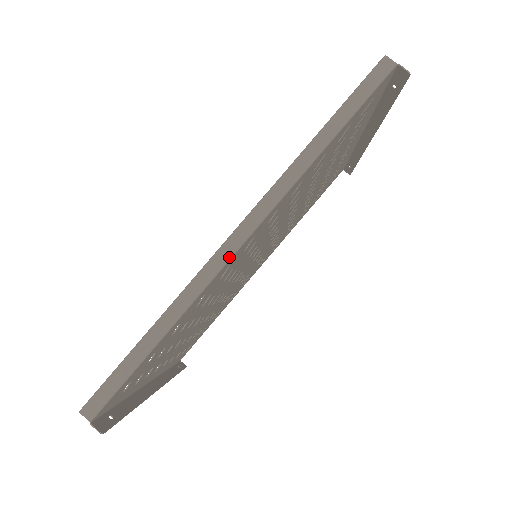
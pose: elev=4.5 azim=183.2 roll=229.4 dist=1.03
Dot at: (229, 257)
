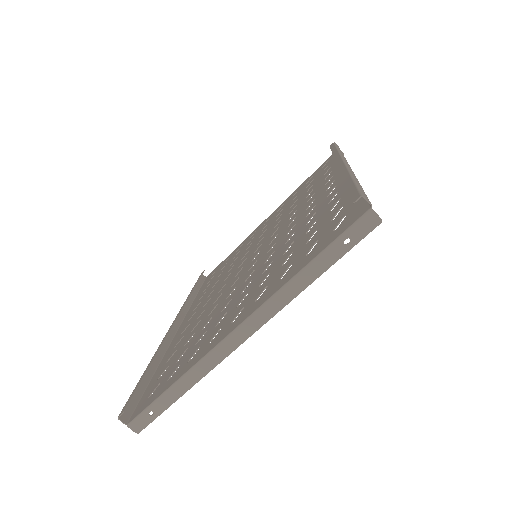
Dot at: occluded
